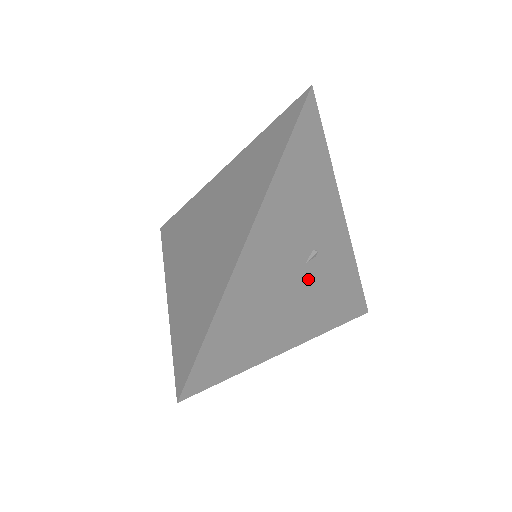
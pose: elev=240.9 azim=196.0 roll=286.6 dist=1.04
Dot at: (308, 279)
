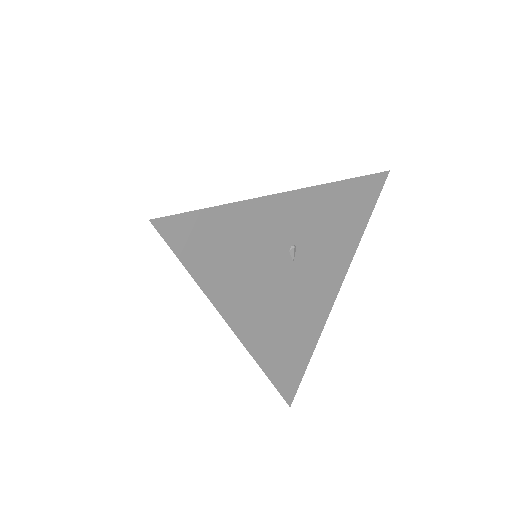
Dot at: (306, 262)
